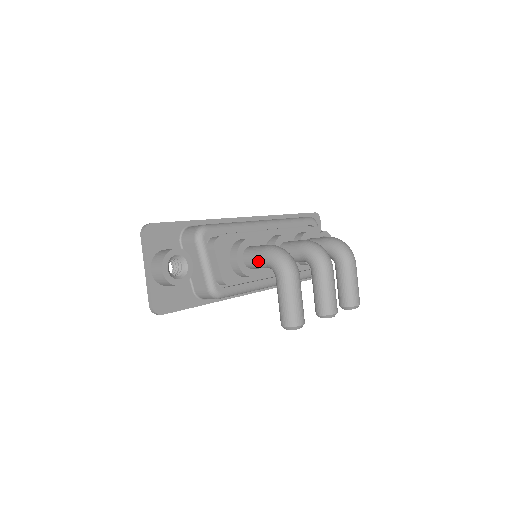
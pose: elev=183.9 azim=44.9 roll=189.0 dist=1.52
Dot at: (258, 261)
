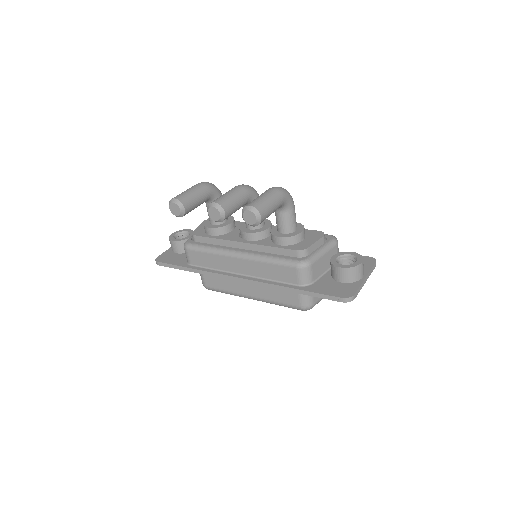
Dot at: occluded
